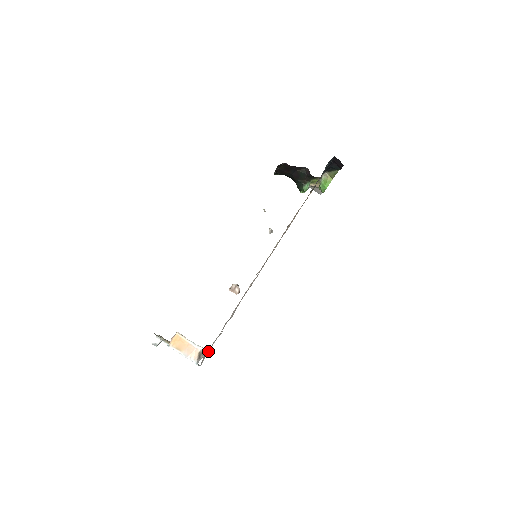
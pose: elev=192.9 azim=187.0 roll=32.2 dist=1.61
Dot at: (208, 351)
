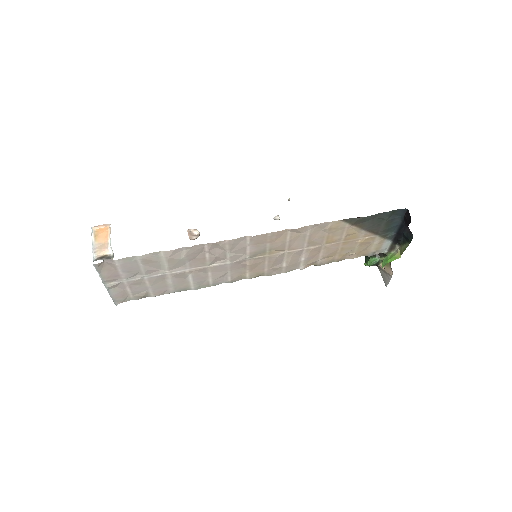
Dot at: (114, 261)
